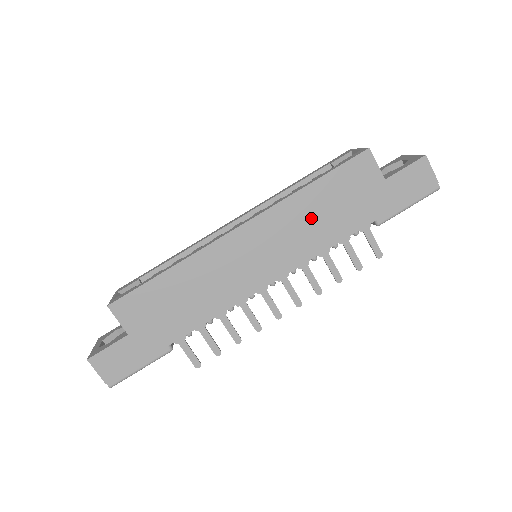
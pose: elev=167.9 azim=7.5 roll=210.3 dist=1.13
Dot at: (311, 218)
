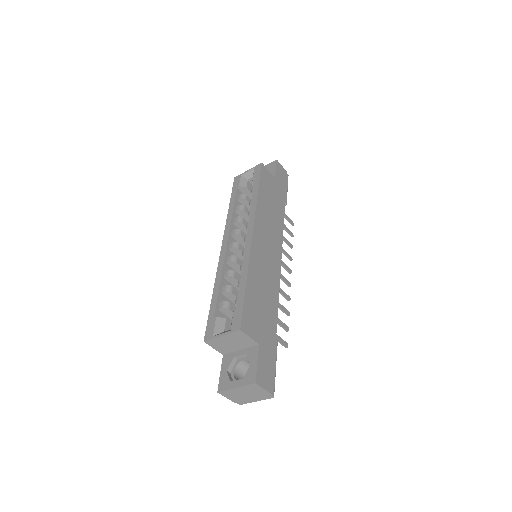
Dot at: (269, 212)
